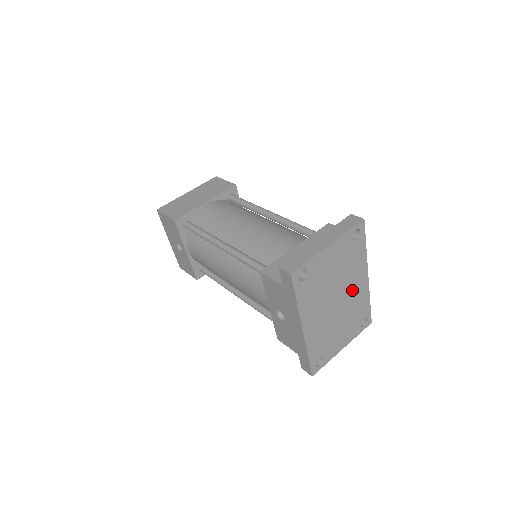
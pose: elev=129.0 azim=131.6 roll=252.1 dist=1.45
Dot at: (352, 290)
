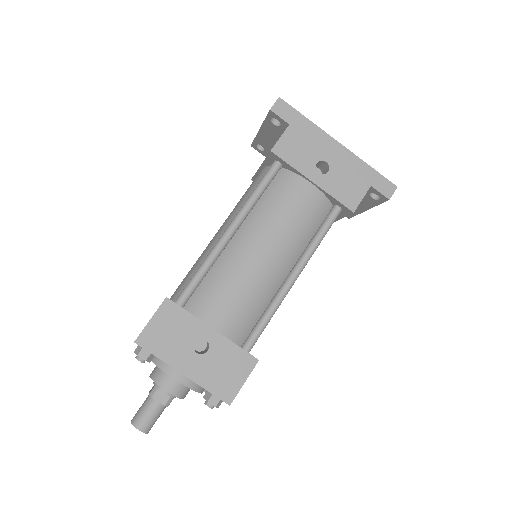
Dot at: occluded
